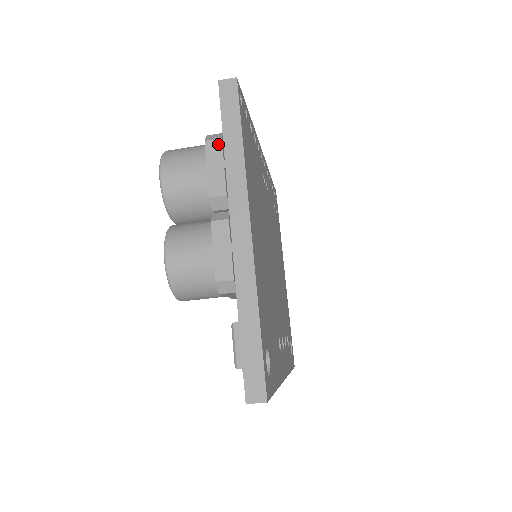
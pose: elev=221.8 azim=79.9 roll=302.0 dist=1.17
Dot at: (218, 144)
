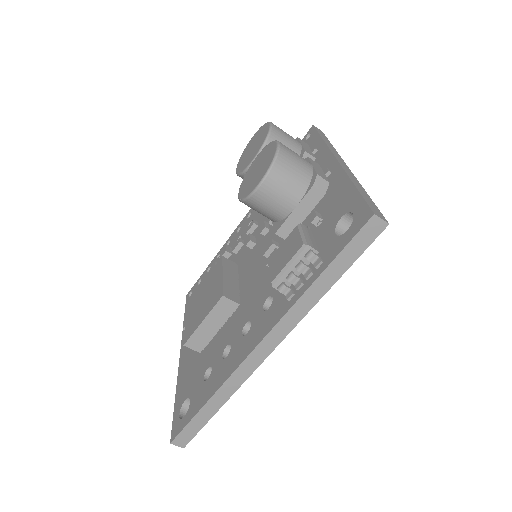
Dot at: (306, 144)
